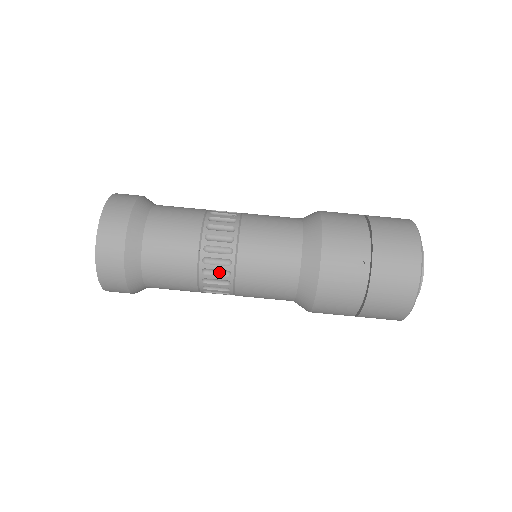
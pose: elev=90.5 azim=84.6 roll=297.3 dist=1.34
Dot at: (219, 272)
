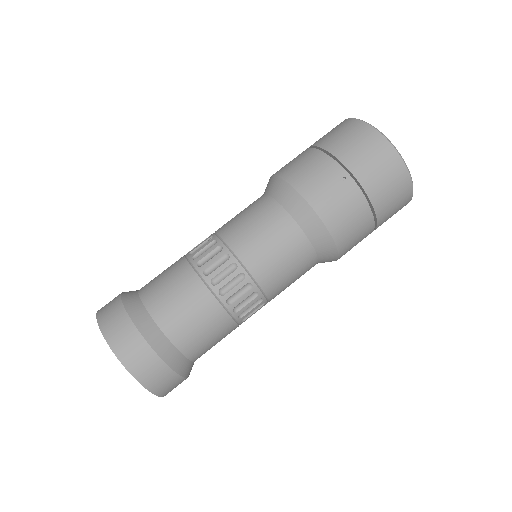
Dot at: (241, 292)
